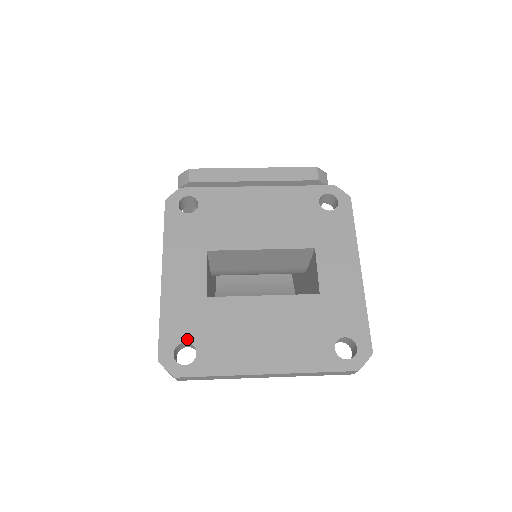
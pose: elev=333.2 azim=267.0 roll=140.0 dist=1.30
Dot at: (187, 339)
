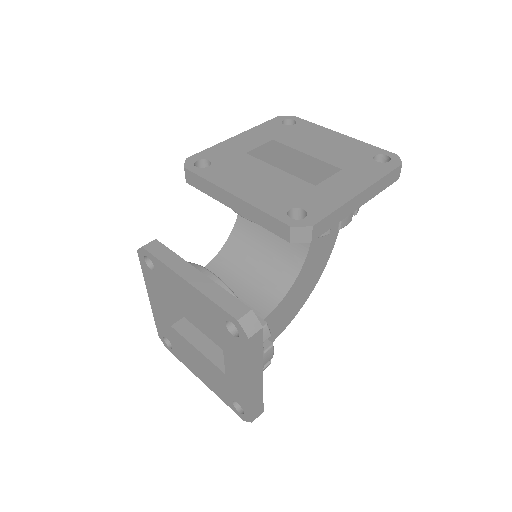
Dot at: (167, 338)
